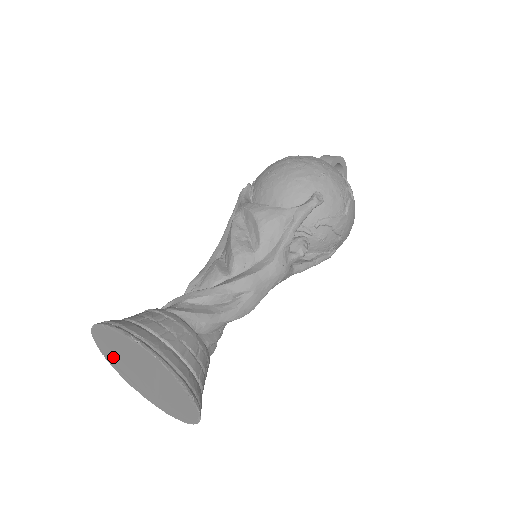
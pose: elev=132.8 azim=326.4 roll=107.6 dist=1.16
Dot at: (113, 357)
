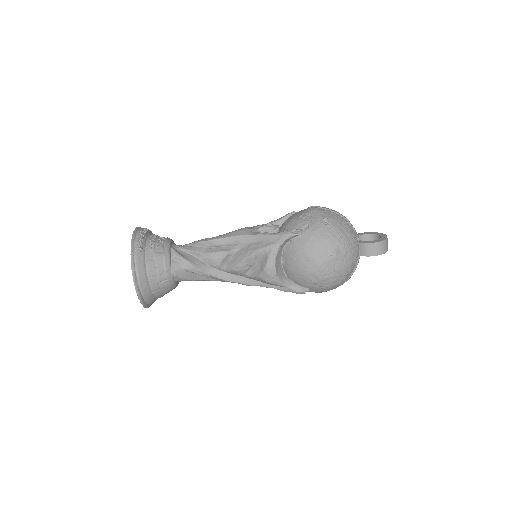
Dot at: occluded
